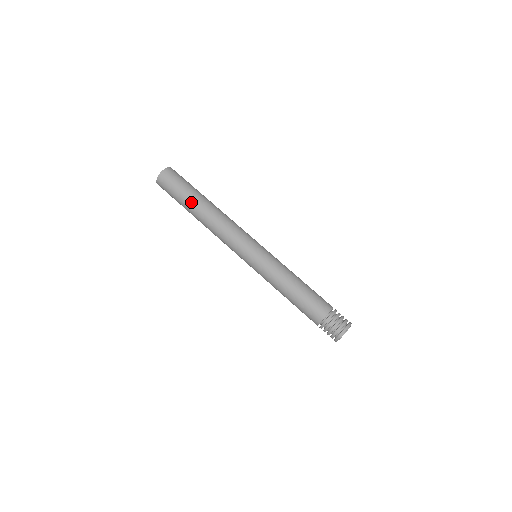
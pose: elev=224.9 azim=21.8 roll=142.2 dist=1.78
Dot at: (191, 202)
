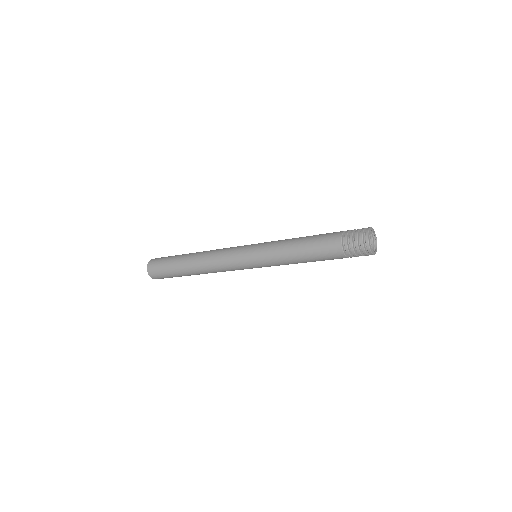
Dot at: (180, 264)
